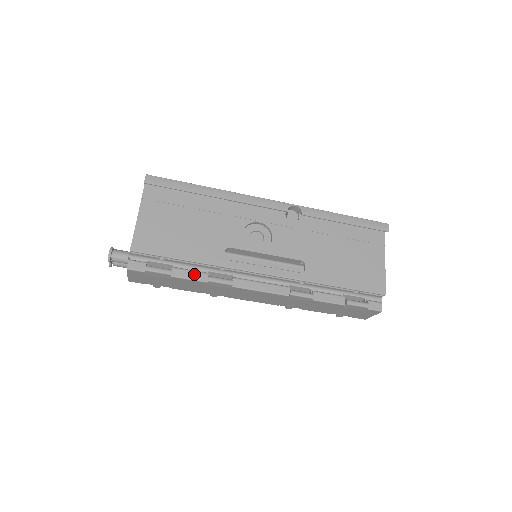
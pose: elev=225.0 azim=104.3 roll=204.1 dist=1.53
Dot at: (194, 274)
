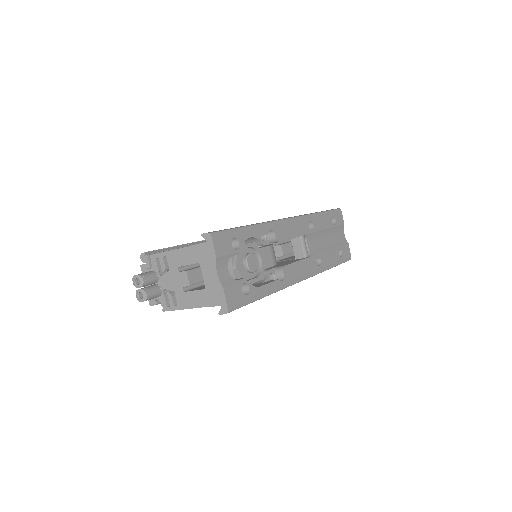
Dot at: occluded
